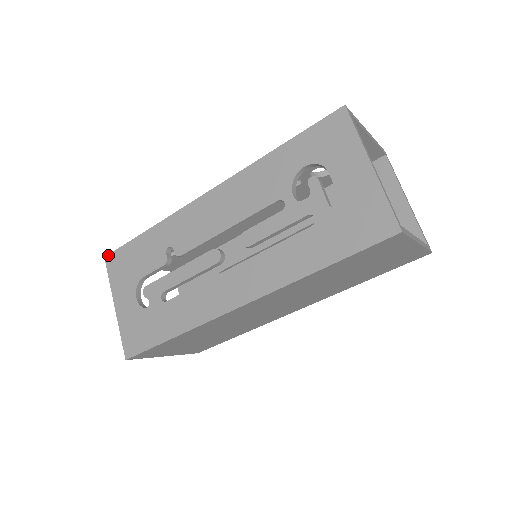
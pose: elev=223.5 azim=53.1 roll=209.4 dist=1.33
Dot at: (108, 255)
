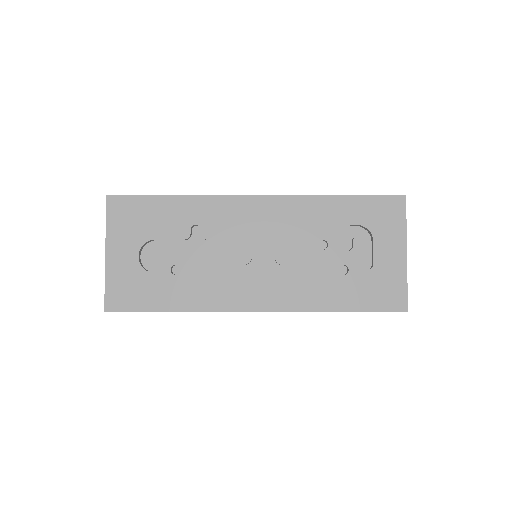
Dot at: occluded
